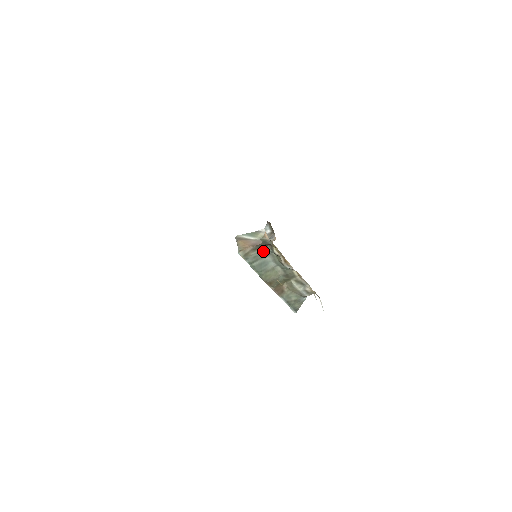
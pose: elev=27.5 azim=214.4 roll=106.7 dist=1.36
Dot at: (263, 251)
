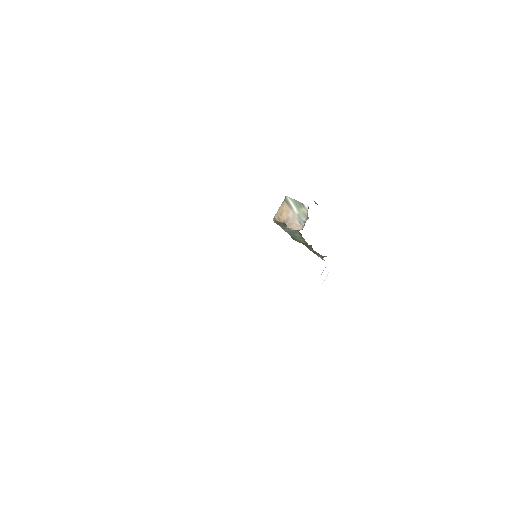
Dot at: occluded
